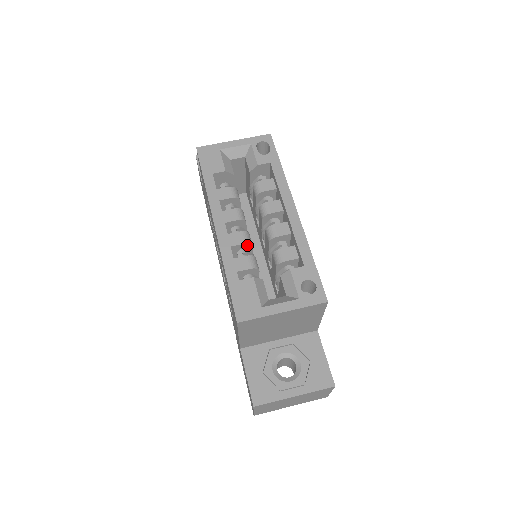
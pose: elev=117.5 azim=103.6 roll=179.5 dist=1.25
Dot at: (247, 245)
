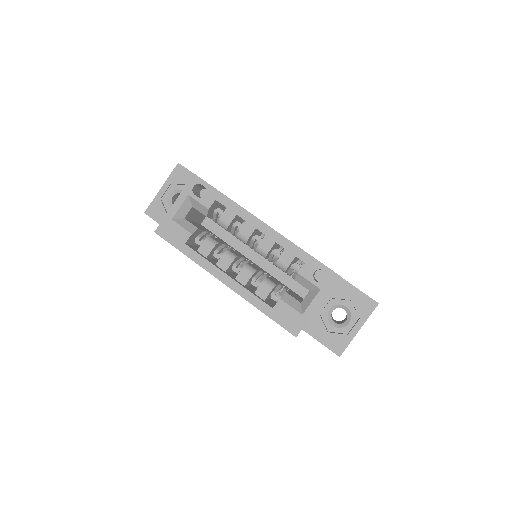
Dot at: (253, 274)
